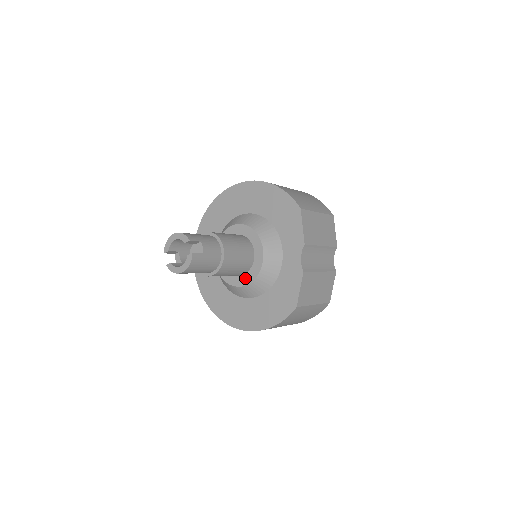
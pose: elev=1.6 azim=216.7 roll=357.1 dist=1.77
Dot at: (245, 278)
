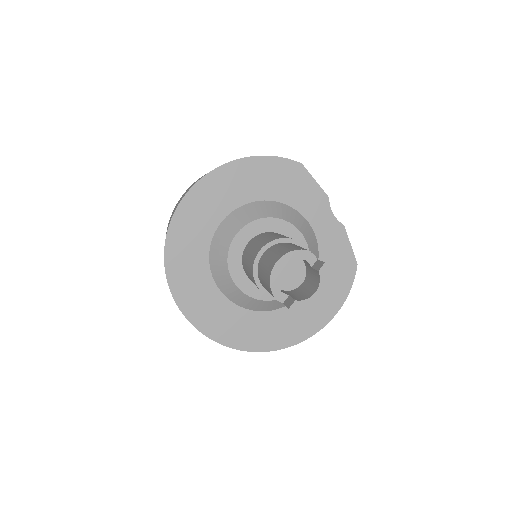
Dot at: occluded
